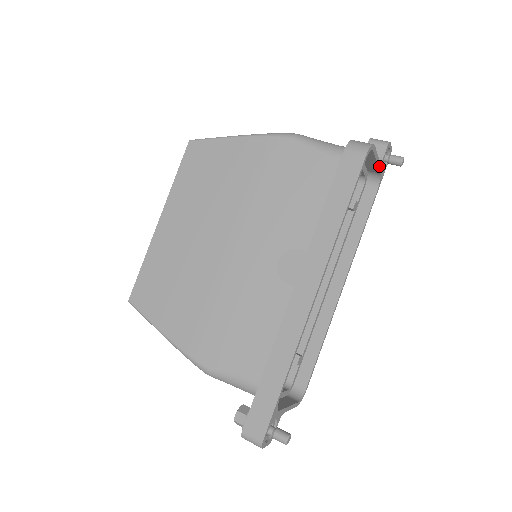
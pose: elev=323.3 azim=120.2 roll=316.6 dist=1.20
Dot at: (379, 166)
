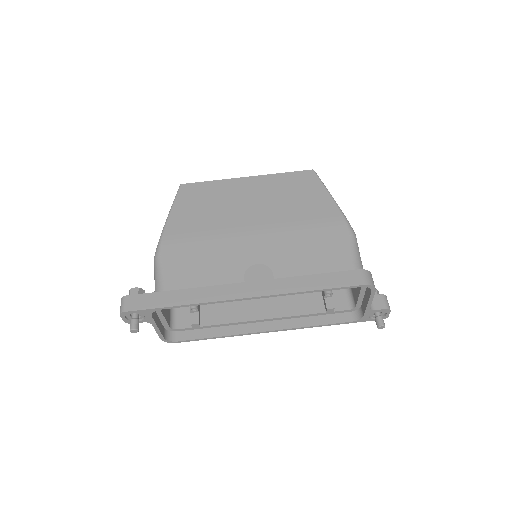
Dot at: (367, 309)
